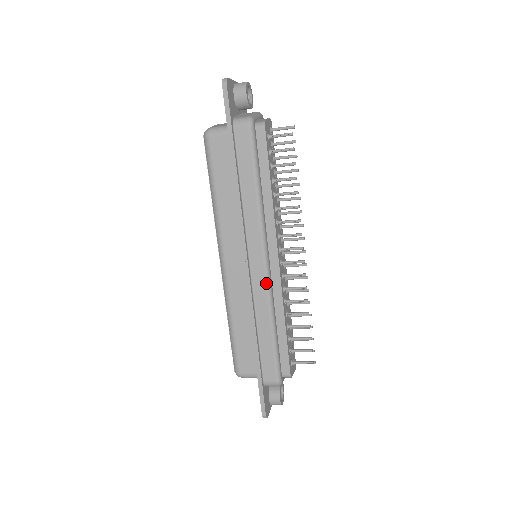
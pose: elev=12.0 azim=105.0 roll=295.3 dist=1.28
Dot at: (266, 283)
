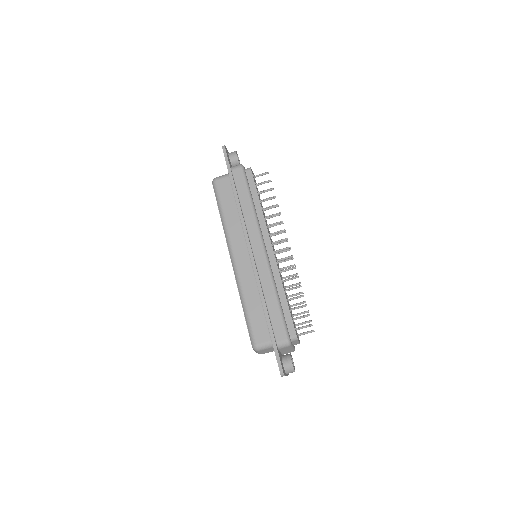
Dot at: (266, 263)
